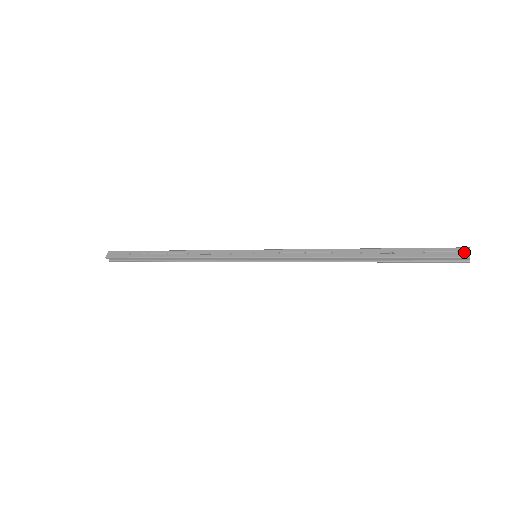
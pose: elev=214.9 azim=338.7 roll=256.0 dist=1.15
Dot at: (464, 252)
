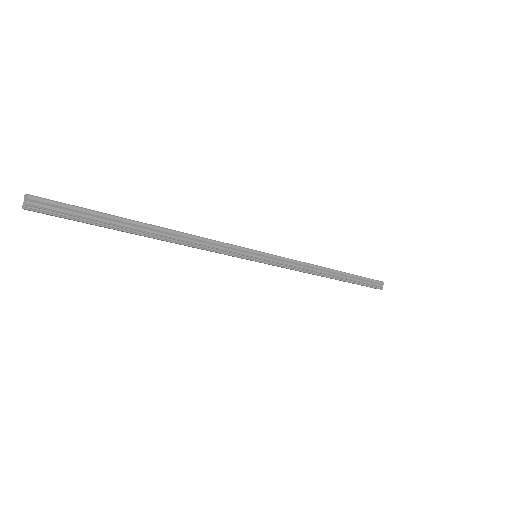
Dot at: (379, 281)
